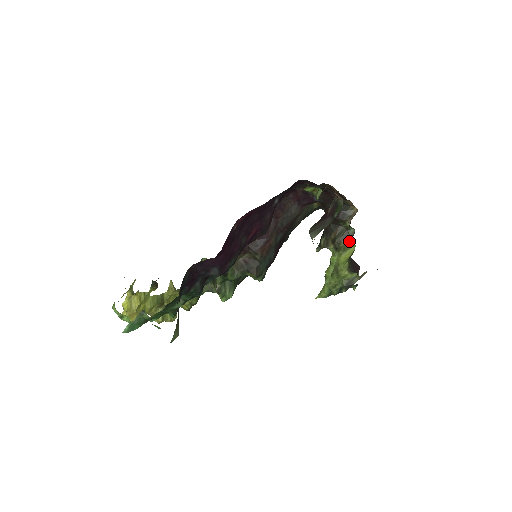
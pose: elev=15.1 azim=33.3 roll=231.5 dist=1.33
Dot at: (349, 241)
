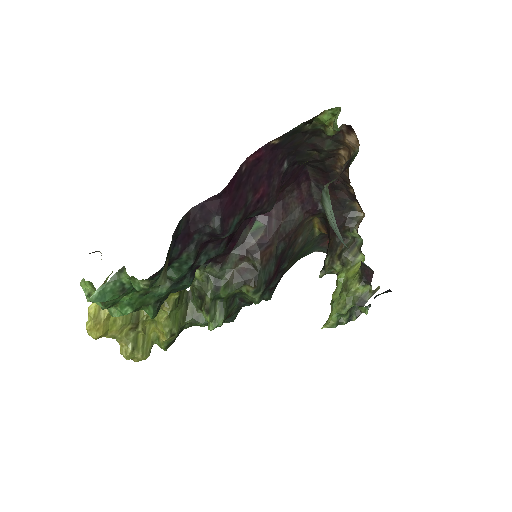
Dot at: (357, 253)
